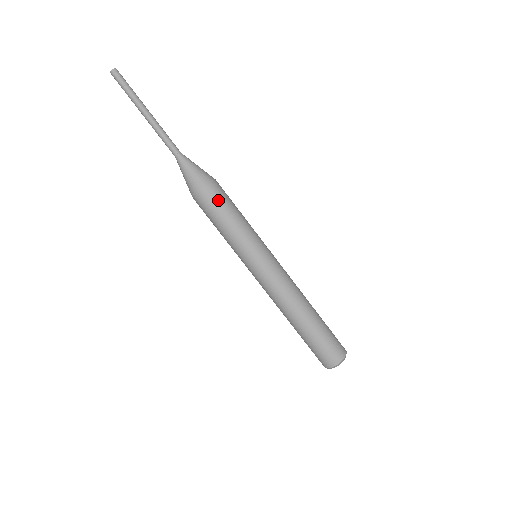
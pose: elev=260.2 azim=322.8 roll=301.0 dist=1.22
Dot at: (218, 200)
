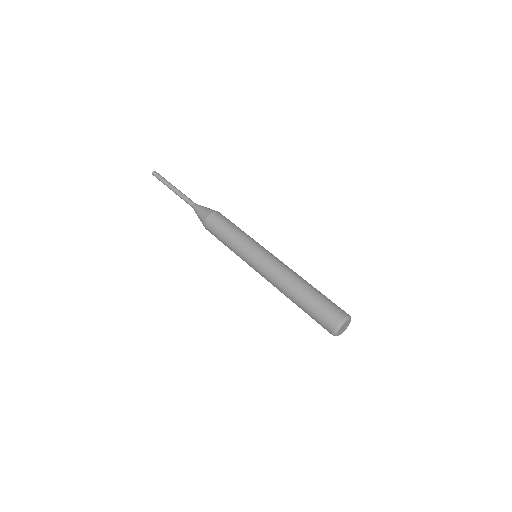
Dot at: (221, 220)
